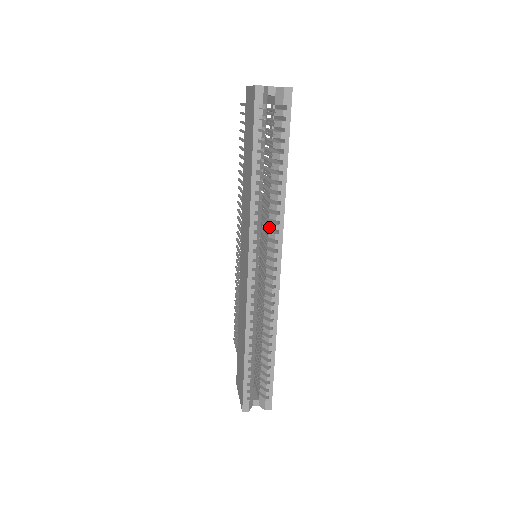
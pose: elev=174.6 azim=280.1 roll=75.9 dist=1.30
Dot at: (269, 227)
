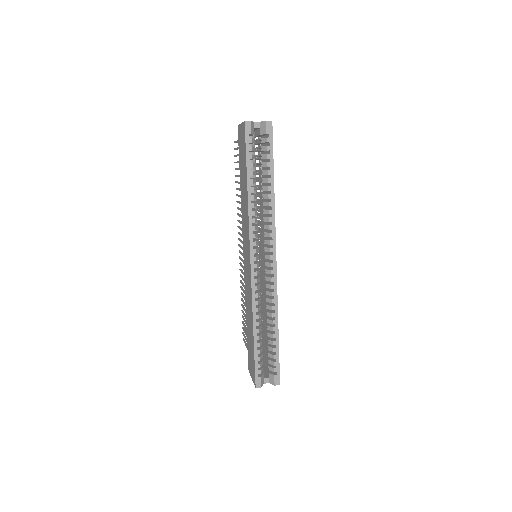
Dot at: (264, 228)
